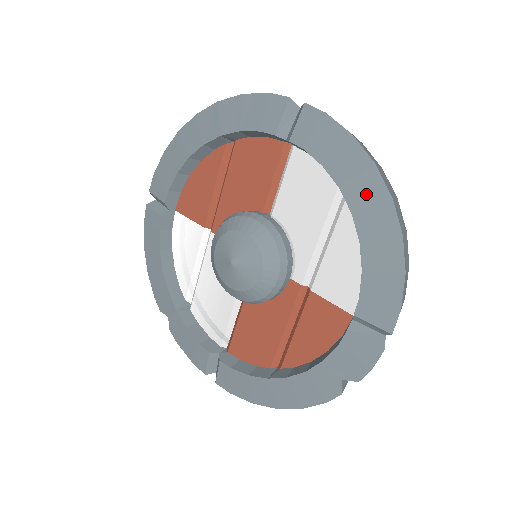
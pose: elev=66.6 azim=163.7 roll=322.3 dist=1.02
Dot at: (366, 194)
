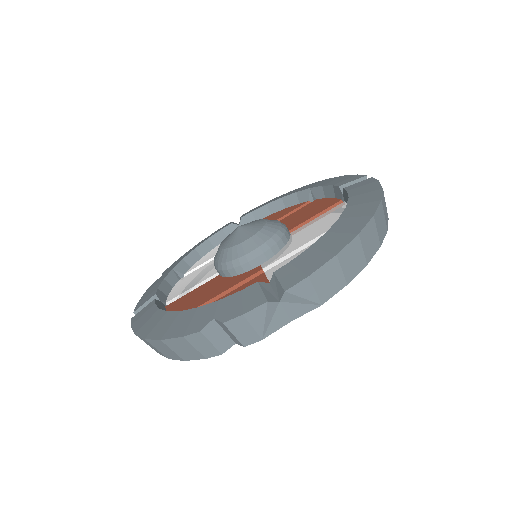
Dot at: (359, 211)
